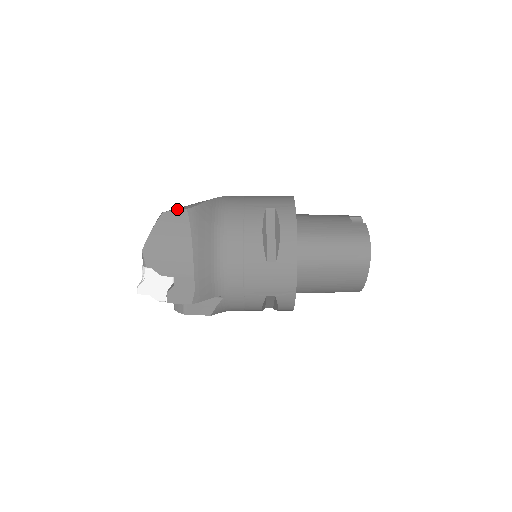
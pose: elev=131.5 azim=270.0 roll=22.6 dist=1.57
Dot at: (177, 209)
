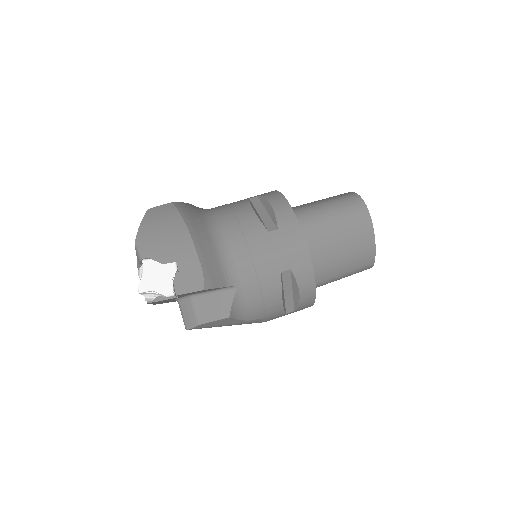
Dot at: (162, 205)
